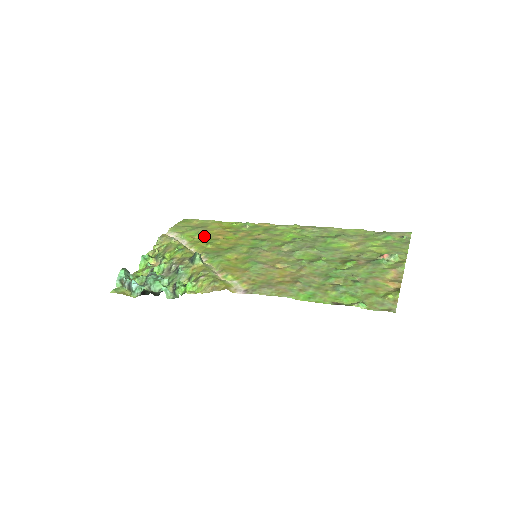
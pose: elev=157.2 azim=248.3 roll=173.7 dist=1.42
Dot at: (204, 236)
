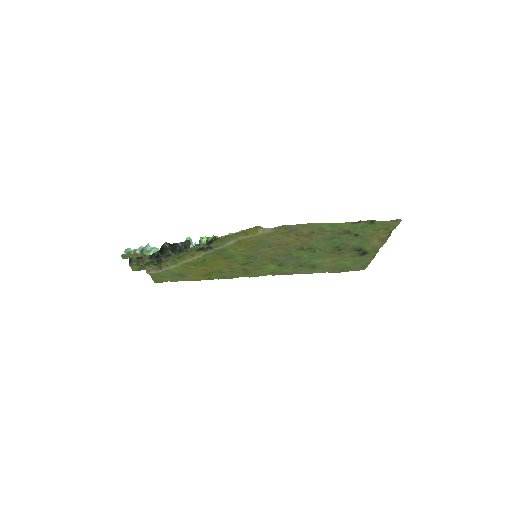
Dot at: (191, 268)
